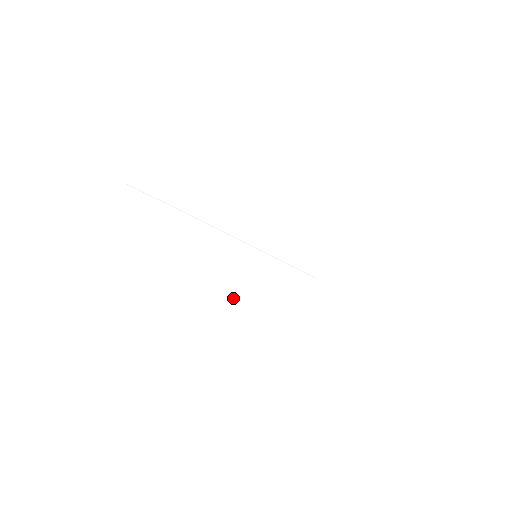
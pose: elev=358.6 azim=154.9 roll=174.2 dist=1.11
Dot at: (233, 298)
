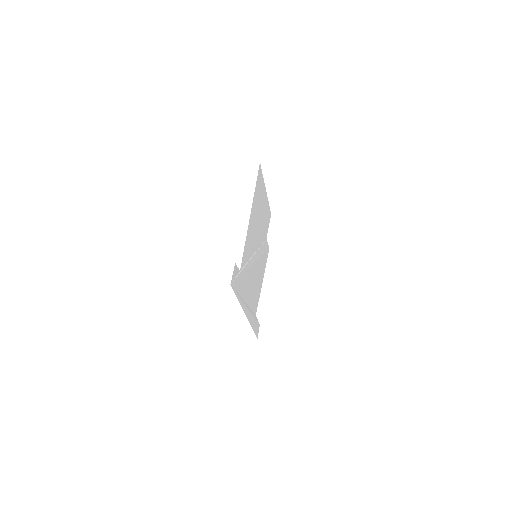
Dot at: (254, 285)
